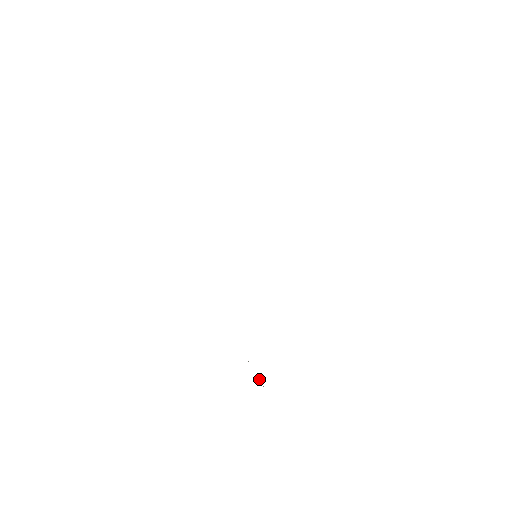
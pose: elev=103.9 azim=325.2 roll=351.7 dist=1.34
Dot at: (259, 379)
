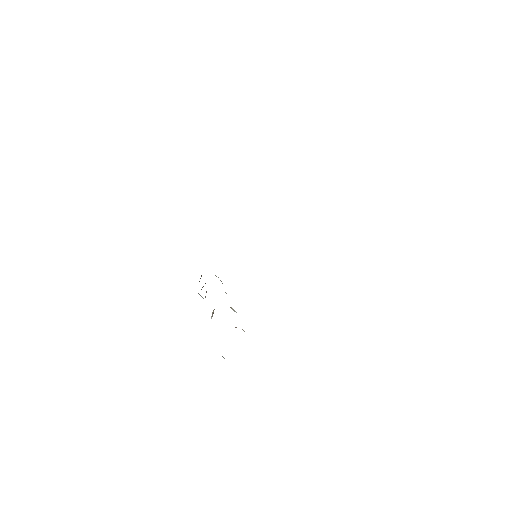
Dot at: occluded
